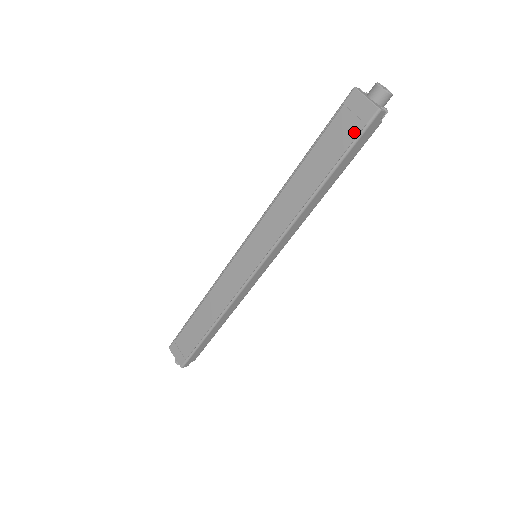
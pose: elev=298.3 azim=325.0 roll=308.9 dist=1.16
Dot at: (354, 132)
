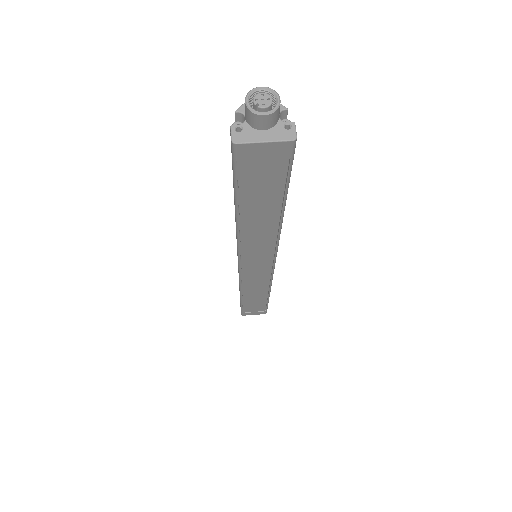
Dot at: (280, 170)
